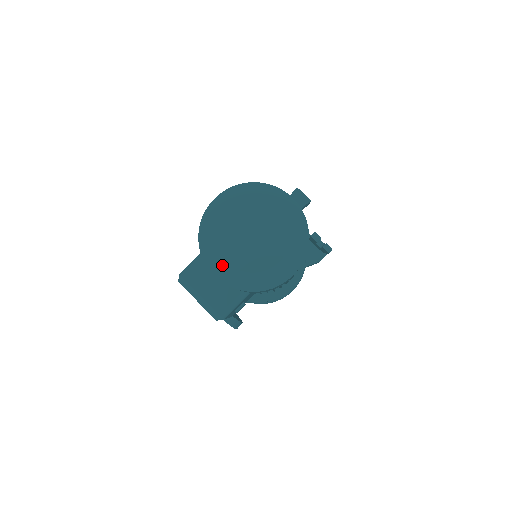
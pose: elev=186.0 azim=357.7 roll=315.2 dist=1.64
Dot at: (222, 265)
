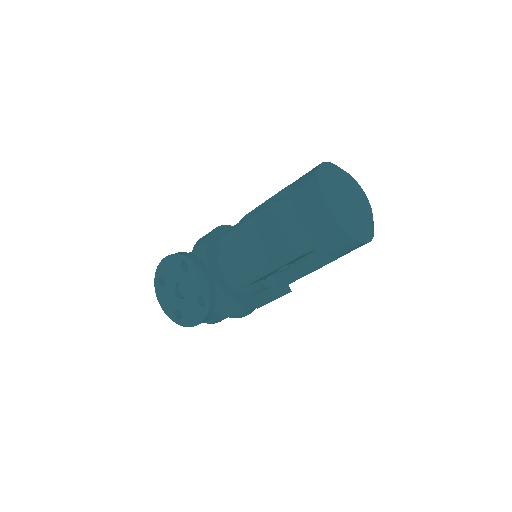
Dot at: (338, 201)
